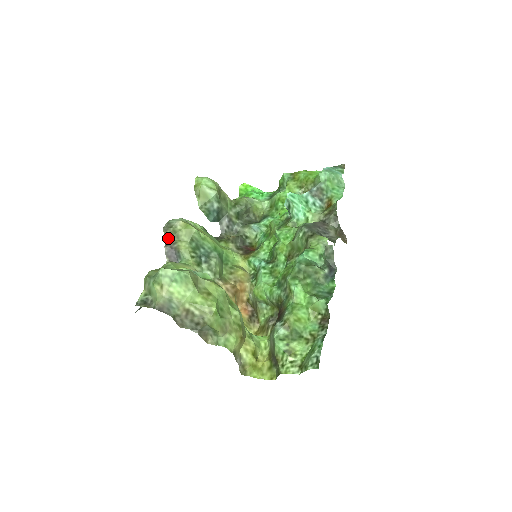
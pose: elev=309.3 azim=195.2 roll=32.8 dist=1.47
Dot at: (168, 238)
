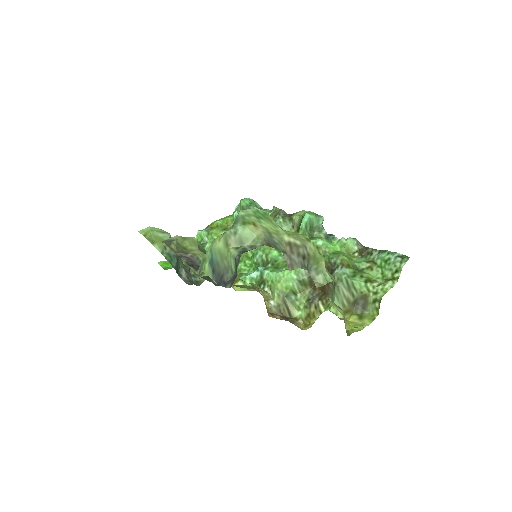
Dot at: (176, 252)
